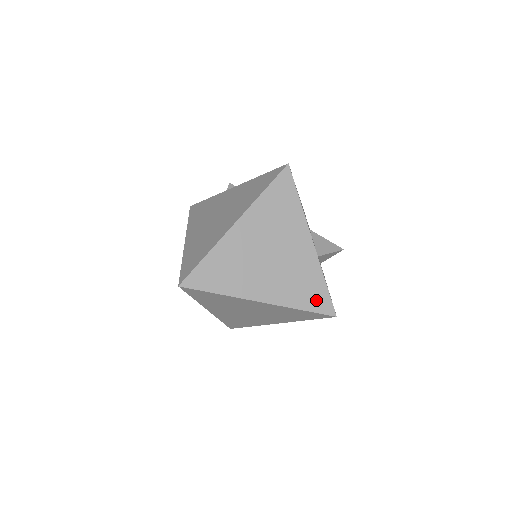
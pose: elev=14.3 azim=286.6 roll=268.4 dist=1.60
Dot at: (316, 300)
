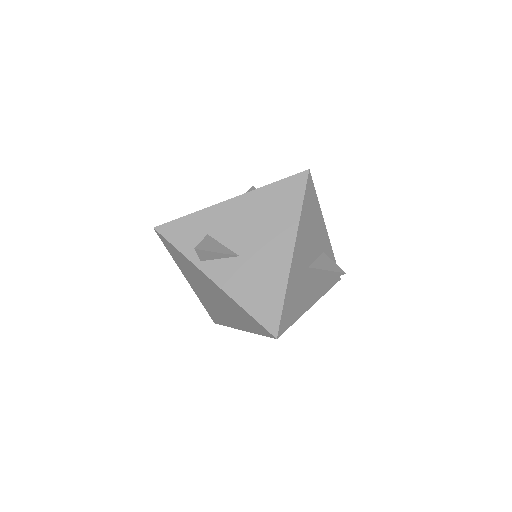
Dot at: occluded
